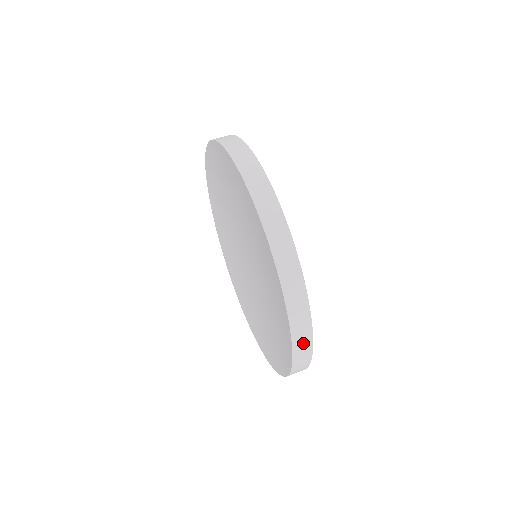
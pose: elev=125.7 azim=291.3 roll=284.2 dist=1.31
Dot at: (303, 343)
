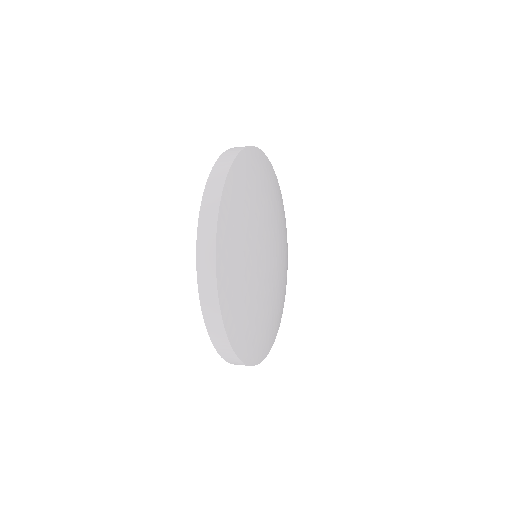
Dot at: (207, 268)
